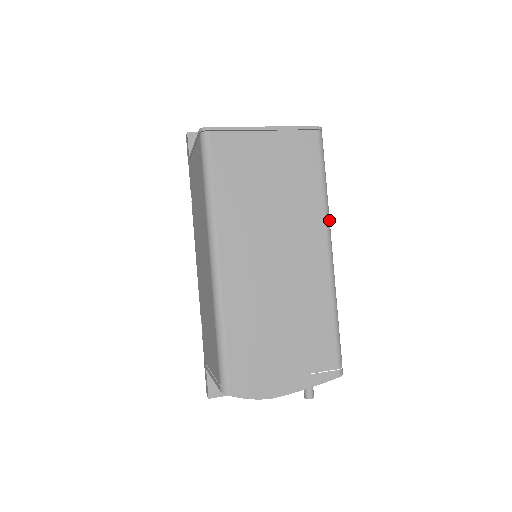
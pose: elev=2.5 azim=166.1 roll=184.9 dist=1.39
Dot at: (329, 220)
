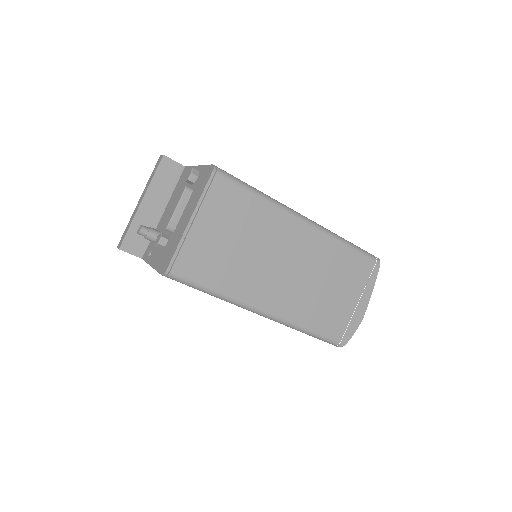
Dot at: (285, 207)
